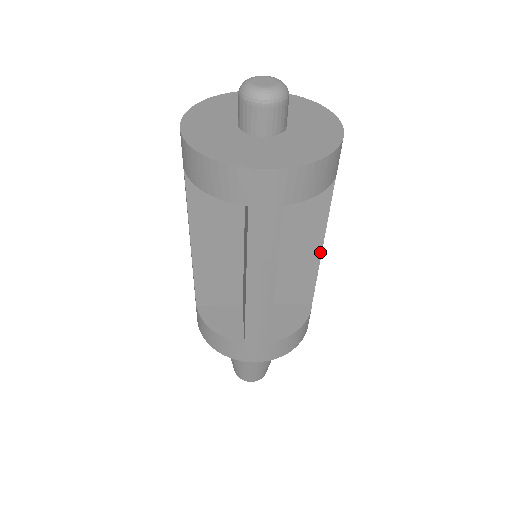
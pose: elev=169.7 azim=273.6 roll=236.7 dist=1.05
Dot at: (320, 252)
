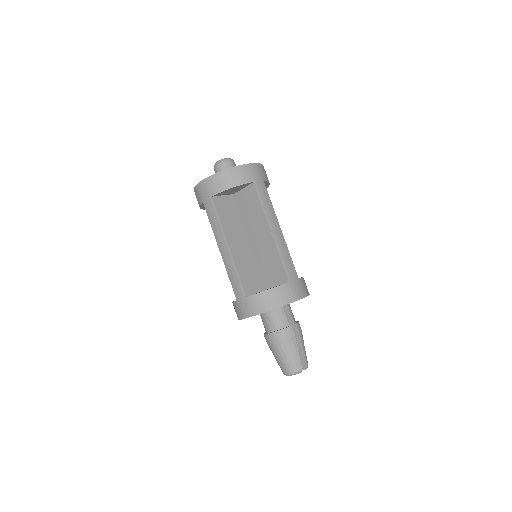
Dot at: (272, 237)
